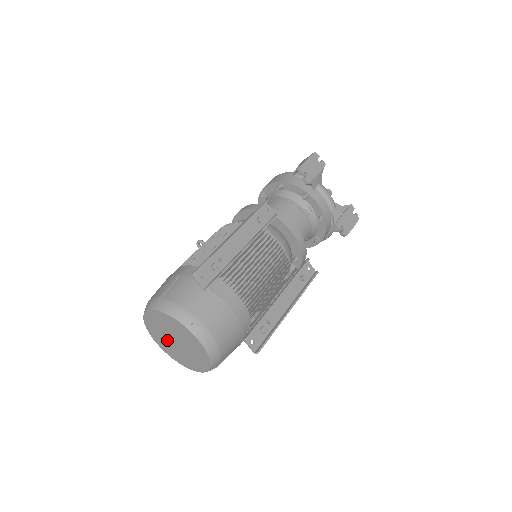
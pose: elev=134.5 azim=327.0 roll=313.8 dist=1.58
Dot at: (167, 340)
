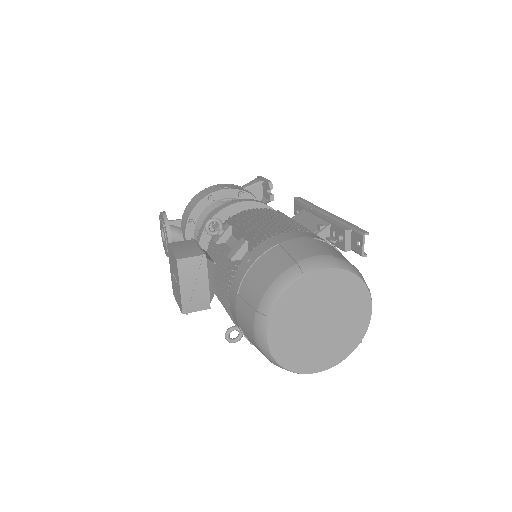
Dot at: (303, 323)
